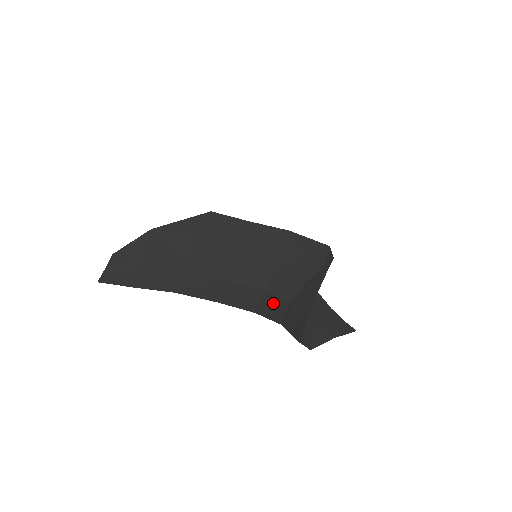
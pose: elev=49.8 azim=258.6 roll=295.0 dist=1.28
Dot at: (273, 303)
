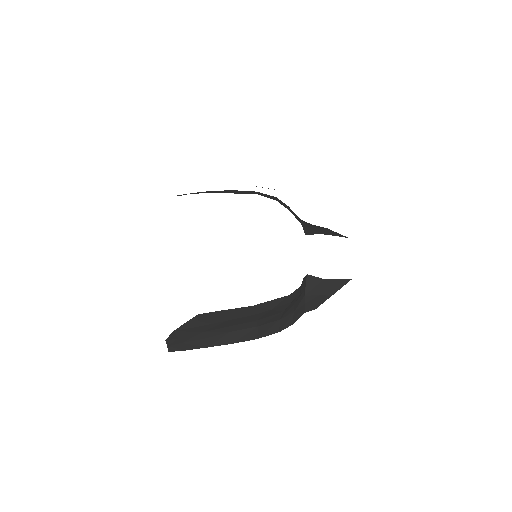
Dot at: (268, 327)
